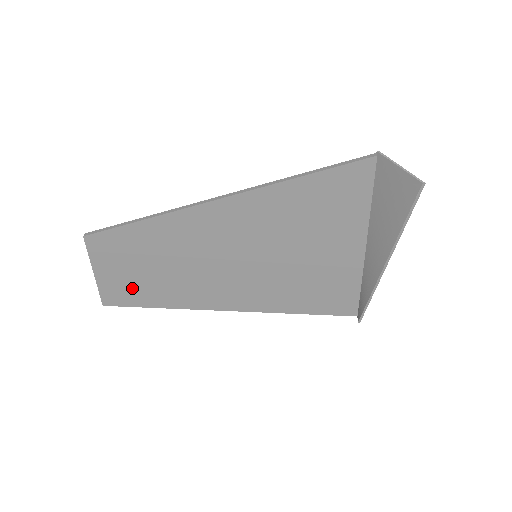
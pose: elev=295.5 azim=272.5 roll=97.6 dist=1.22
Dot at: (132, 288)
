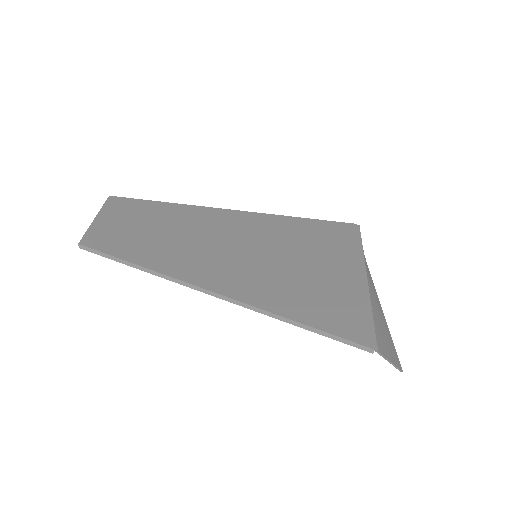
Dot at: occluded
